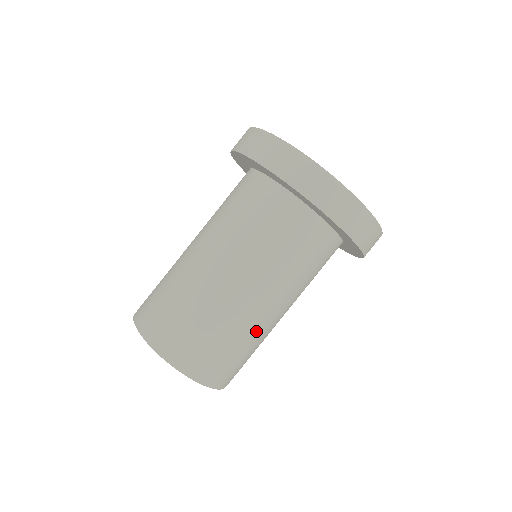
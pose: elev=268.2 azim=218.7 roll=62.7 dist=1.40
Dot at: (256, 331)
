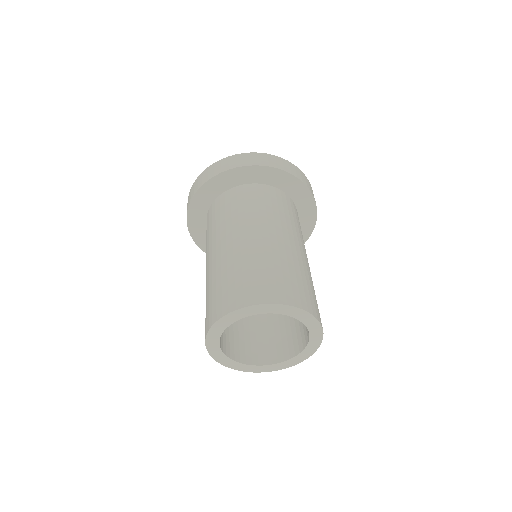
Dot at: (308, 271)
